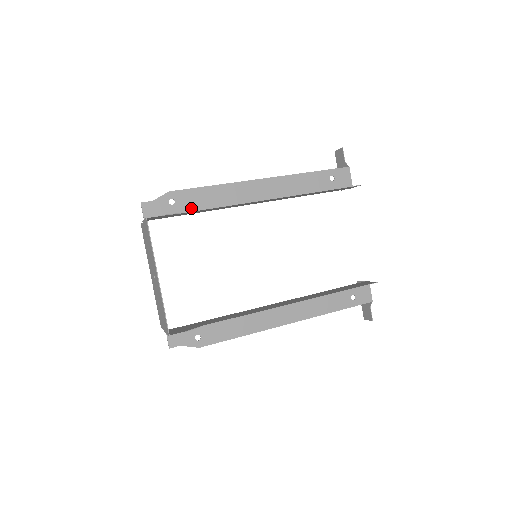
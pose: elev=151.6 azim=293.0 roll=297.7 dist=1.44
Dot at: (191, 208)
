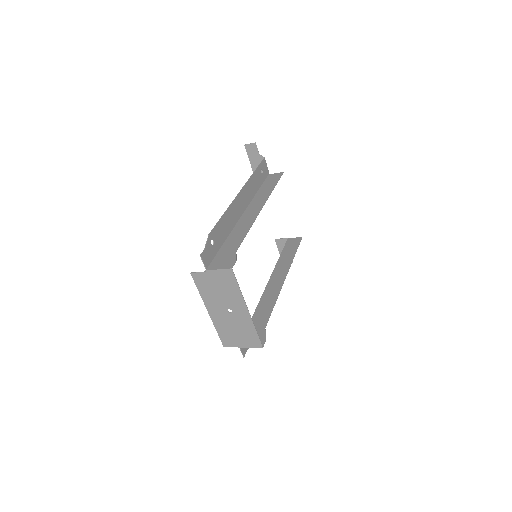
Dot at: (221, 241)
